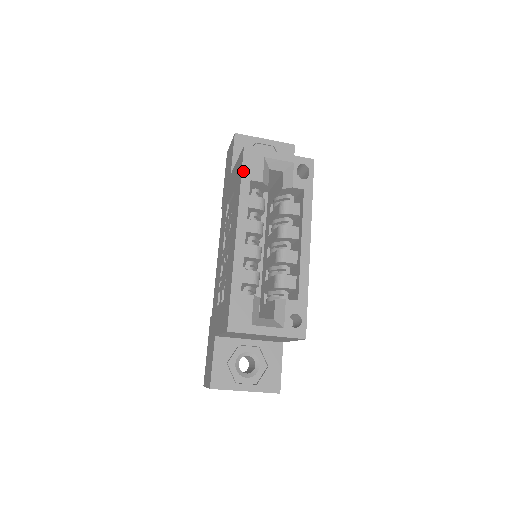
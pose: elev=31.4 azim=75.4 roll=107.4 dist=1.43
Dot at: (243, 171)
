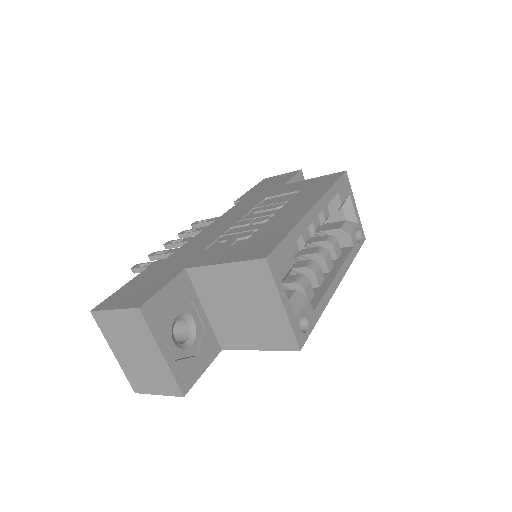
Dot at: (338, 181)
